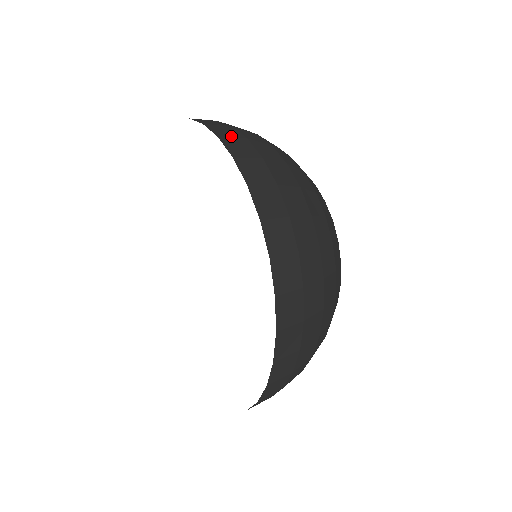
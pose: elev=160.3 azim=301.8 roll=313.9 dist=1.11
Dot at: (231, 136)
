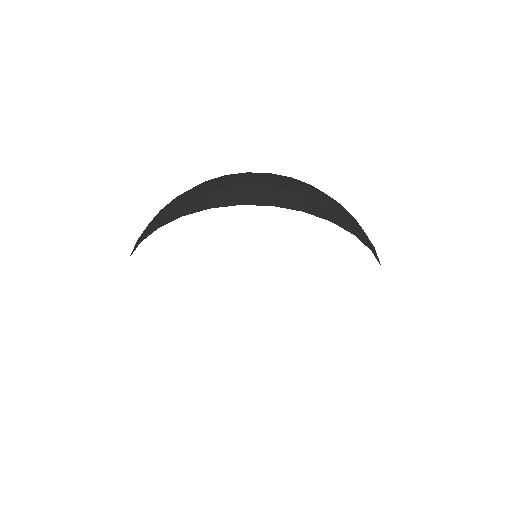
Dot at: occluded
